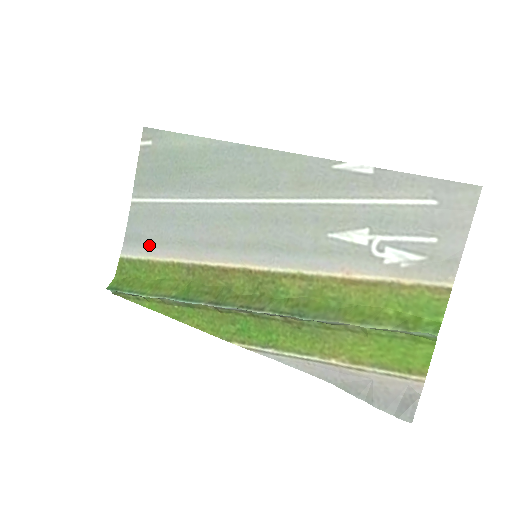
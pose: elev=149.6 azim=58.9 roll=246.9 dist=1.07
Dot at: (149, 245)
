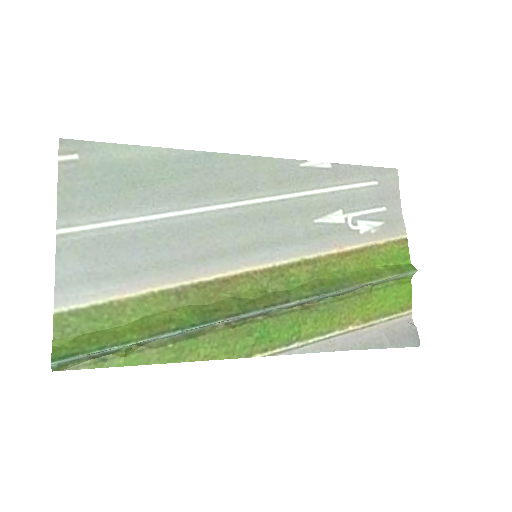
Dot at: (106, 282)
